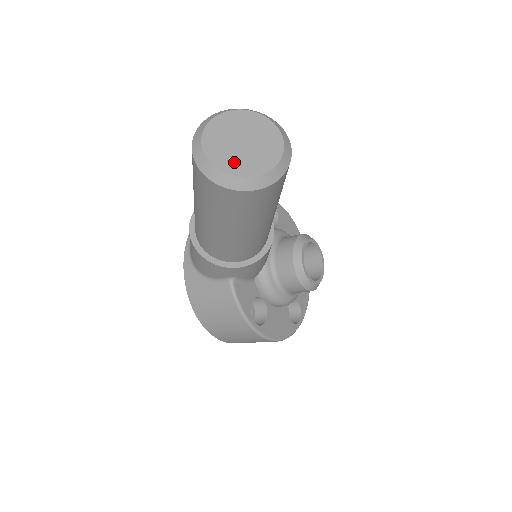
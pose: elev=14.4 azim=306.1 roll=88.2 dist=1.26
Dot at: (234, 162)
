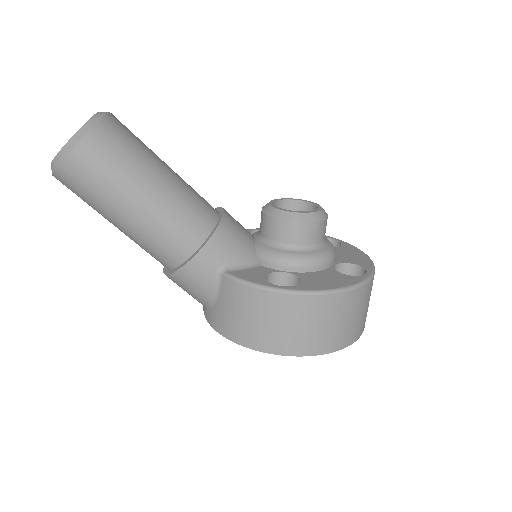
Dot at: occluded
